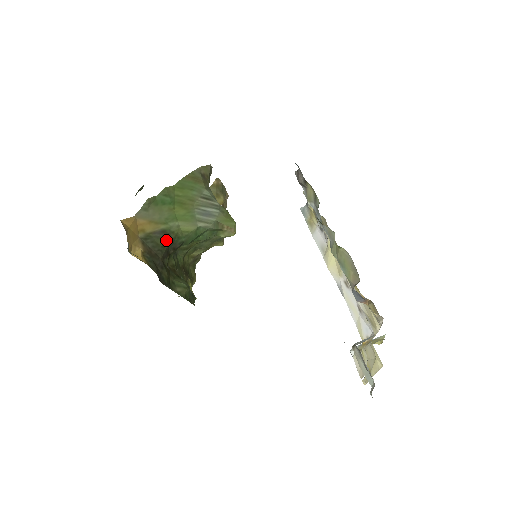
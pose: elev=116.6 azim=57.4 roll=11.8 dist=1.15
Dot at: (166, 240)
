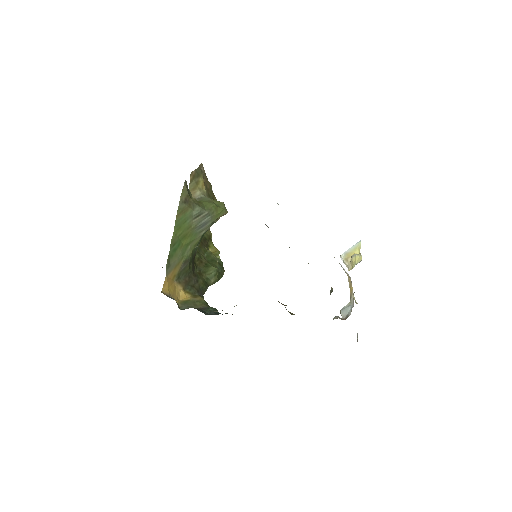
Dot at: (189, 264)
